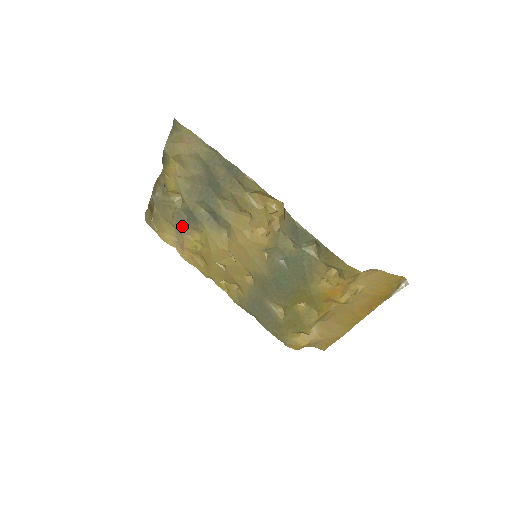
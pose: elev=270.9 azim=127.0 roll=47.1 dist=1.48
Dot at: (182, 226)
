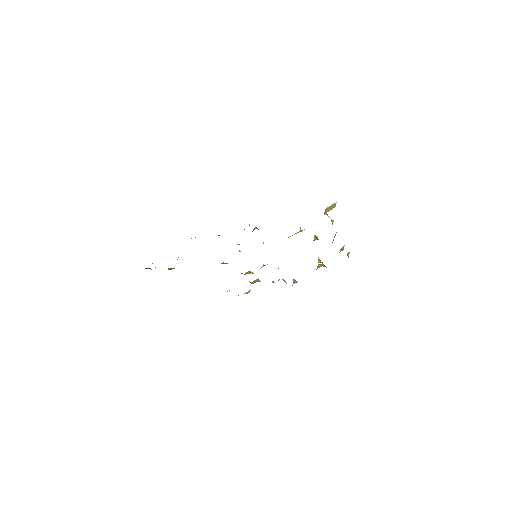
Dot at: occluded
